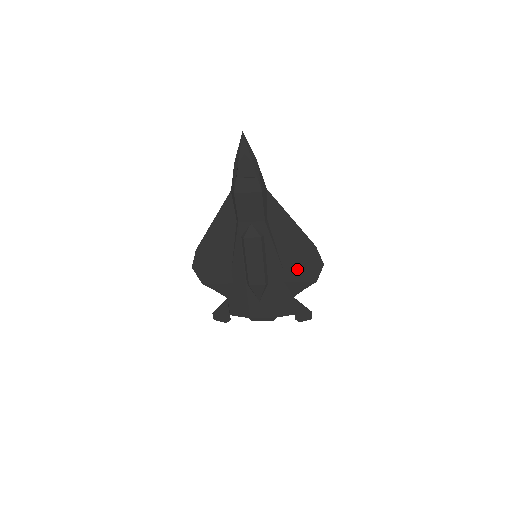
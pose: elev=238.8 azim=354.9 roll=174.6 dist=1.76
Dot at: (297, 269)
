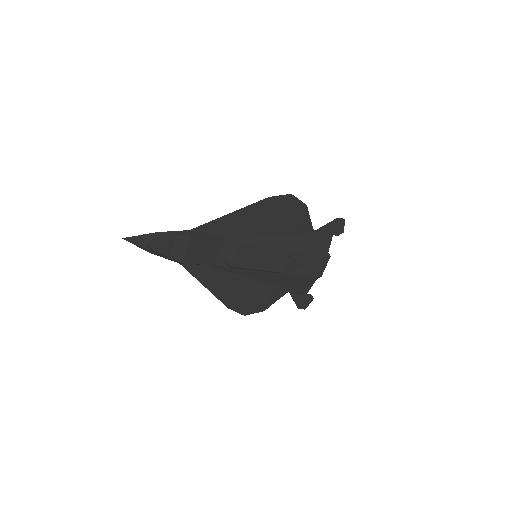
Dot at: (285, 221)
